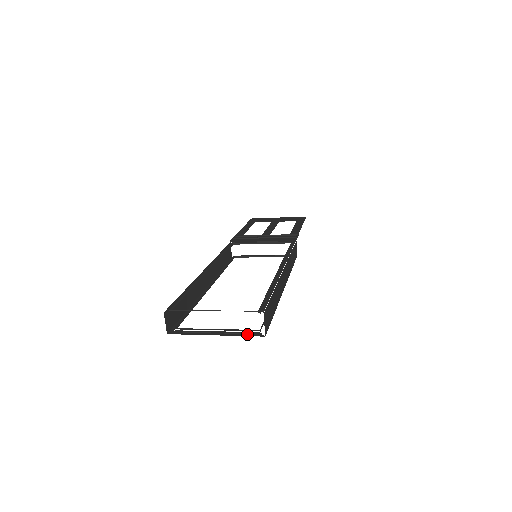
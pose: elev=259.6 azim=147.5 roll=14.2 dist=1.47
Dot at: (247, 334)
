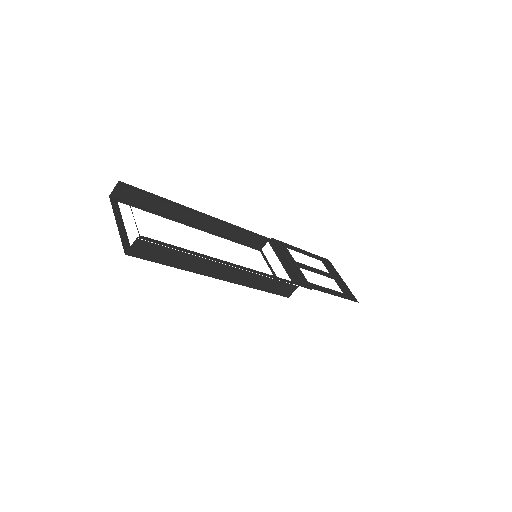
Dot at: (125, 243)
